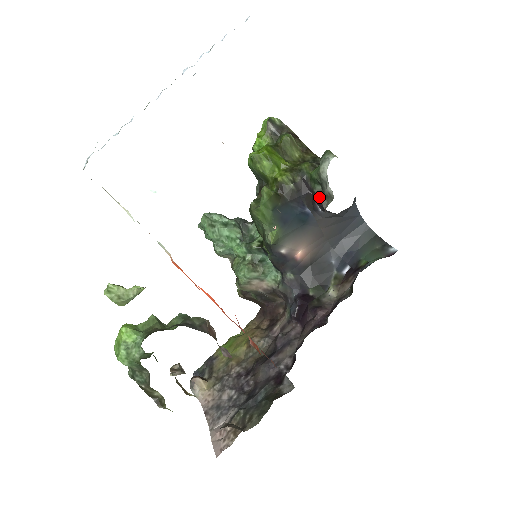
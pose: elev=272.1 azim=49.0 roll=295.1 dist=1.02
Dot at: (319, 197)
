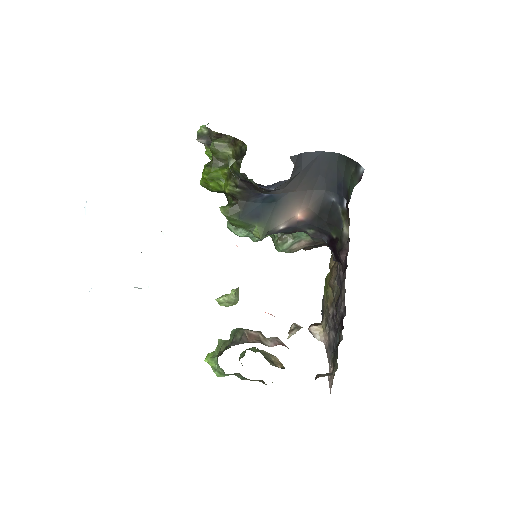
Dot at: occluded
